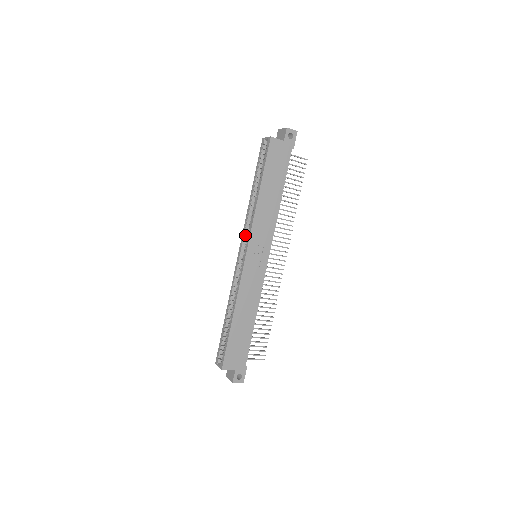
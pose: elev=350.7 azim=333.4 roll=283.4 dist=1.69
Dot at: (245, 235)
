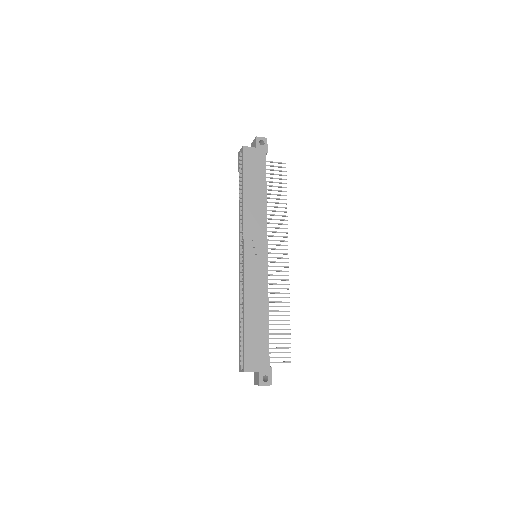
Dot at: (241, 239)
